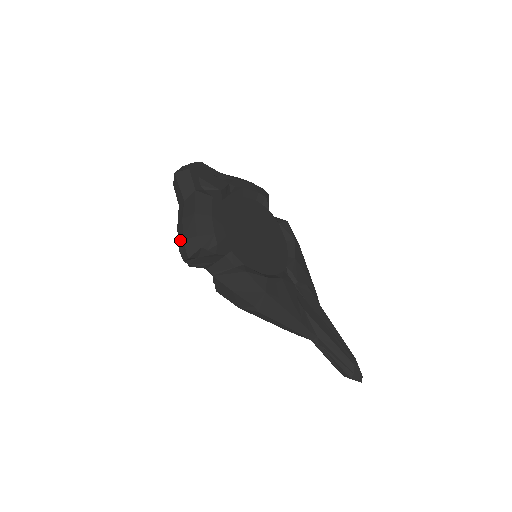
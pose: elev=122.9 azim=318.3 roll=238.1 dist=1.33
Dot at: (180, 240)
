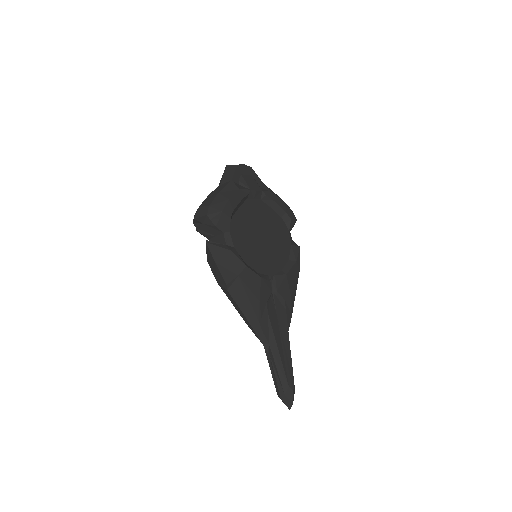
Dot at: occluded
